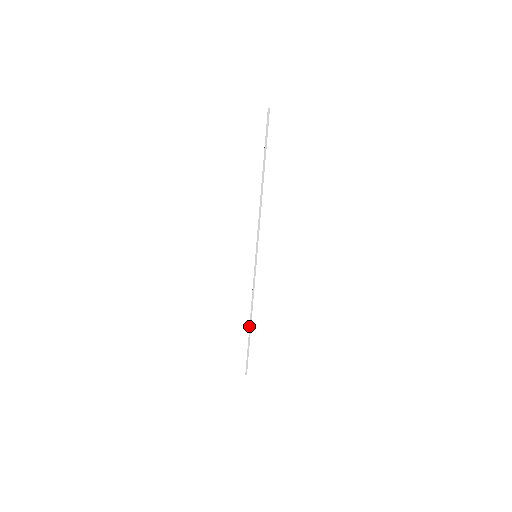
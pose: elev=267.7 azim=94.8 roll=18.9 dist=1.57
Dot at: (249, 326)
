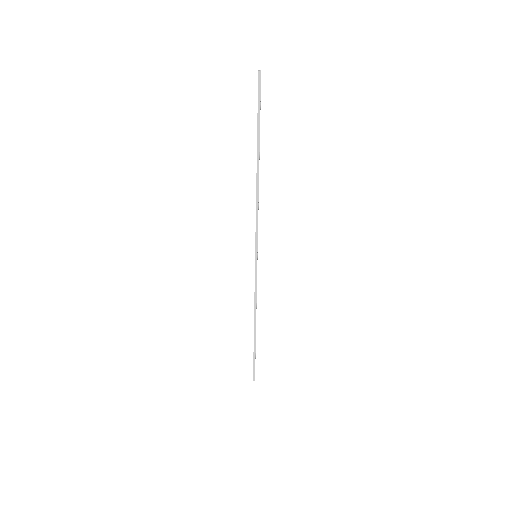
Dot at: occluded
